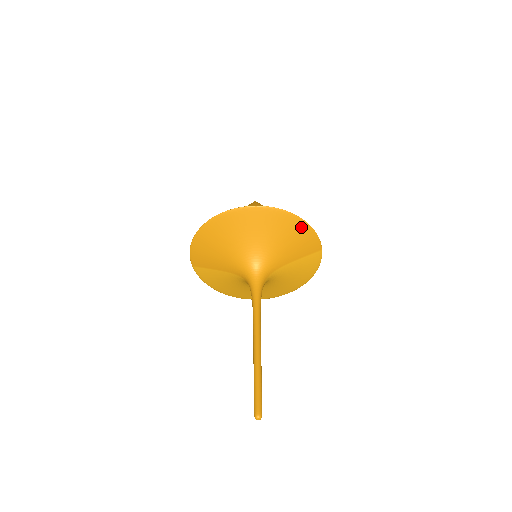
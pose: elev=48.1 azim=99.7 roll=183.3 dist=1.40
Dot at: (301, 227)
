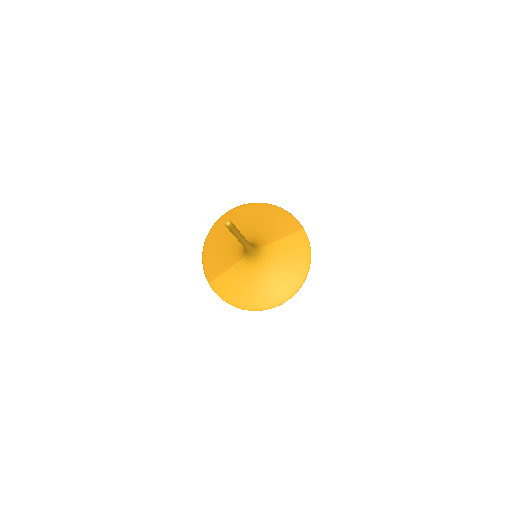
Dot at: (276, 211)
